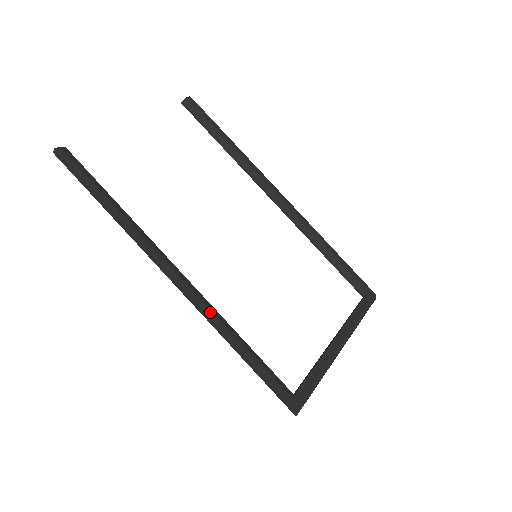
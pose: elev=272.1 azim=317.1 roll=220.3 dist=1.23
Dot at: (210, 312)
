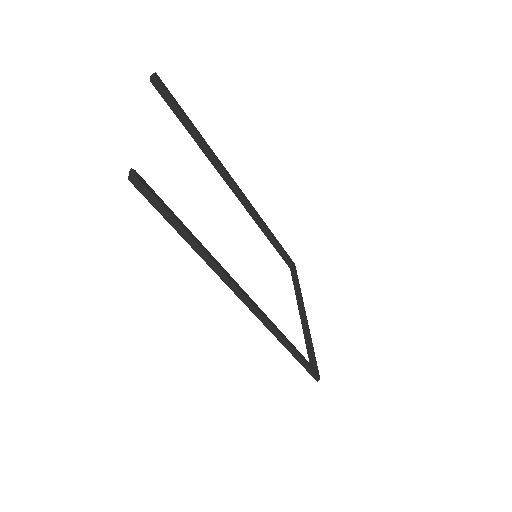
Dot at: (272, 323)
